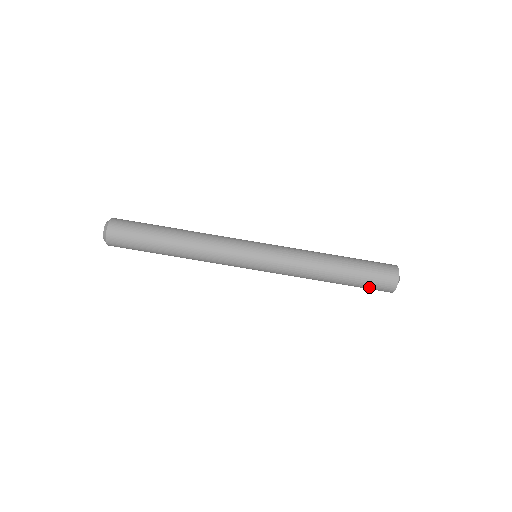
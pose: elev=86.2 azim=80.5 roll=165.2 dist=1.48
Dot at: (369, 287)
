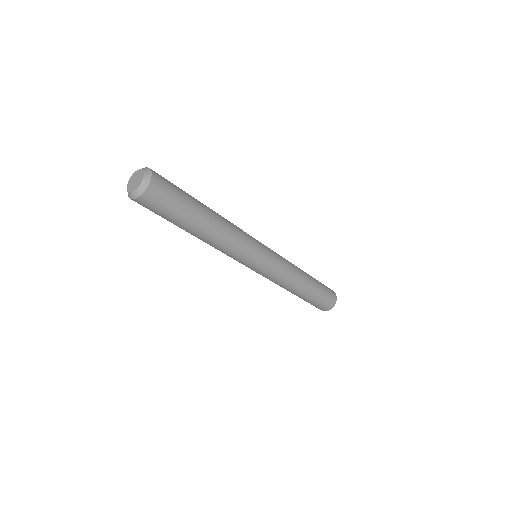
Dot at: occluded
